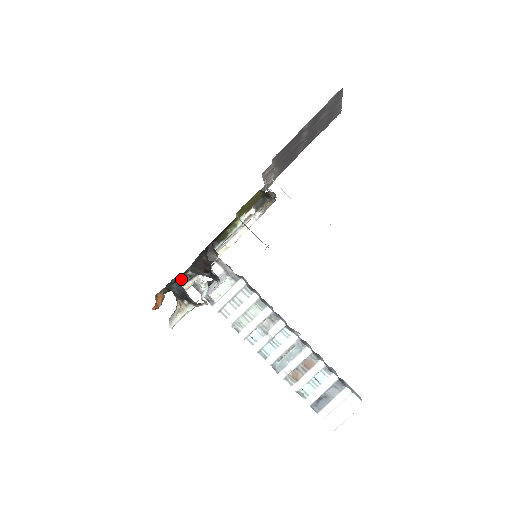
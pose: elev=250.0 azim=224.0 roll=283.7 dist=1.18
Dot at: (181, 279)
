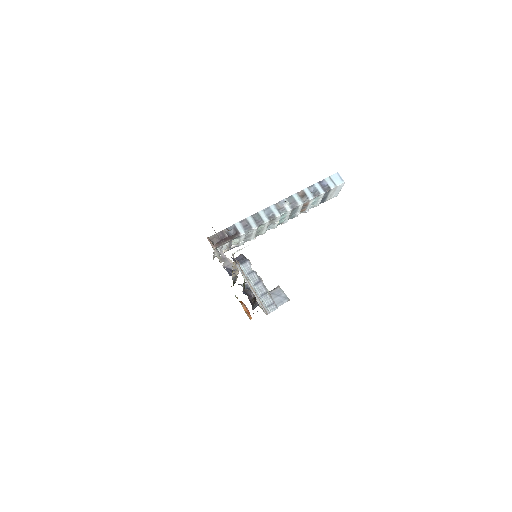
Dot at: occluded
